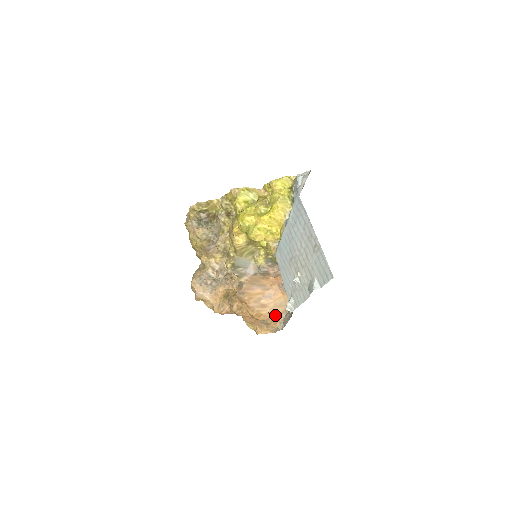
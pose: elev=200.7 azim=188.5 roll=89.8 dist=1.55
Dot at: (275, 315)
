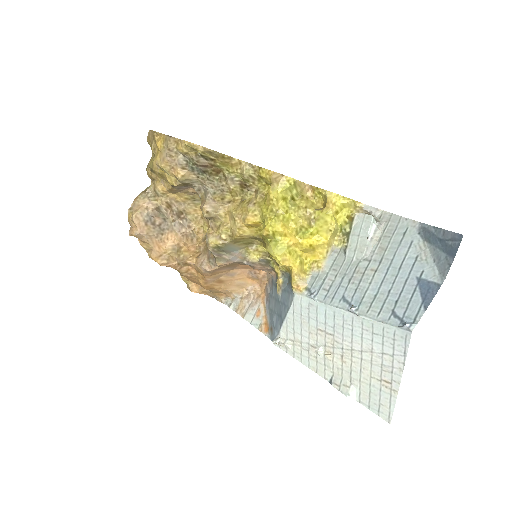
Dot at: (227, 292)
